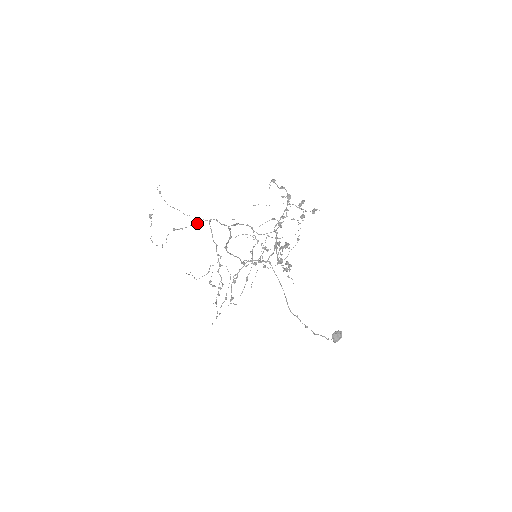
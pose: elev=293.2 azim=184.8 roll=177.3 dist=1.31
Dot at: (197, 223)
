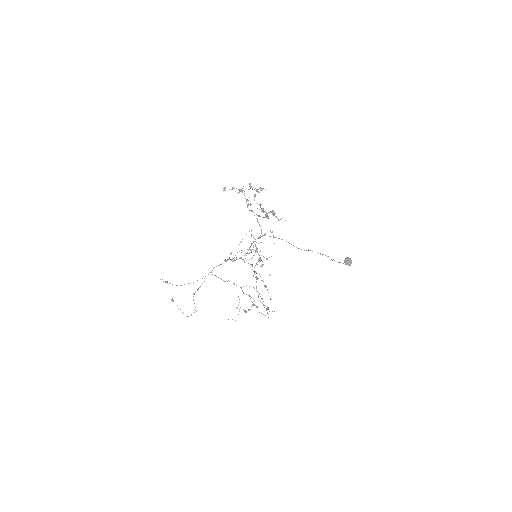
Dot at: occluded
